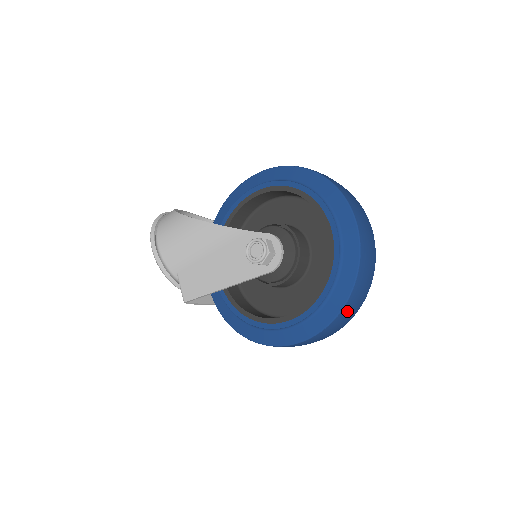
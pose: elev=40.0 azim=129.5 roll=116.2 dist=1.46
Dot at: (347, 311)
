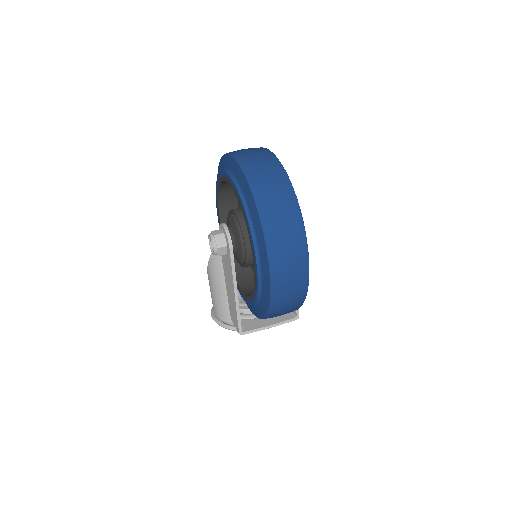
Dot at: (271, 213)
